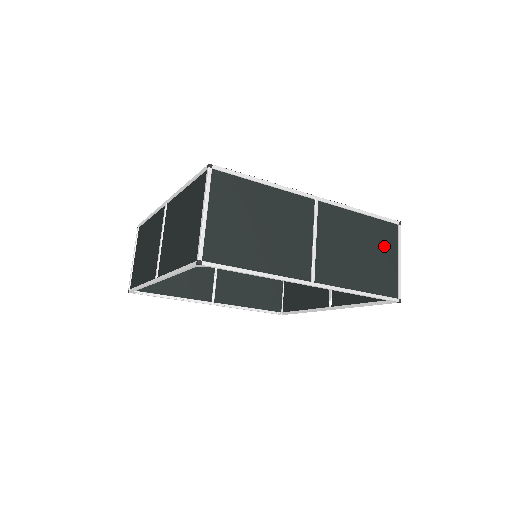
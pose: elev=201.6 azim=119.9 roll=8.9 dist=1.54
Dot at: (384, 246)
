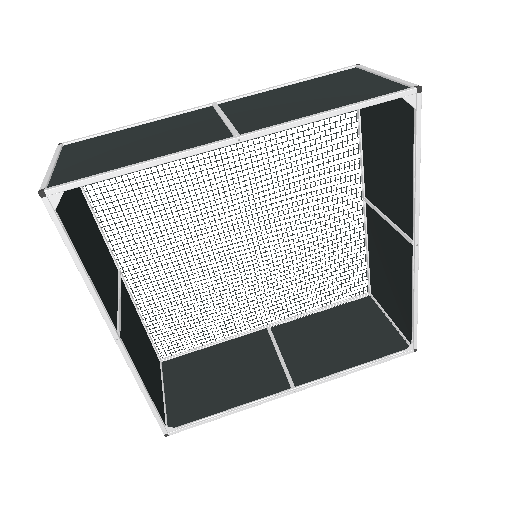
Dot at: (384, 294)
